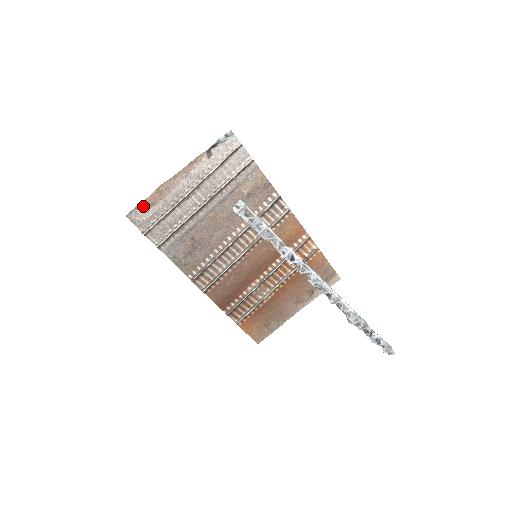
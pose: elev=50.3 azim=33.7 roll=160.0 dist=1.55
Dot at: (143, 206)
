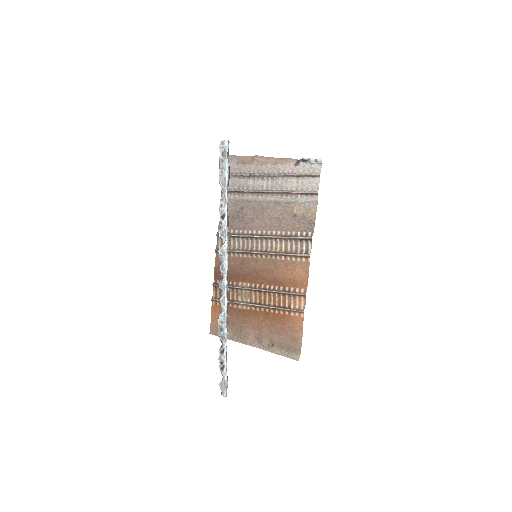
Dot at: (239, 159)
